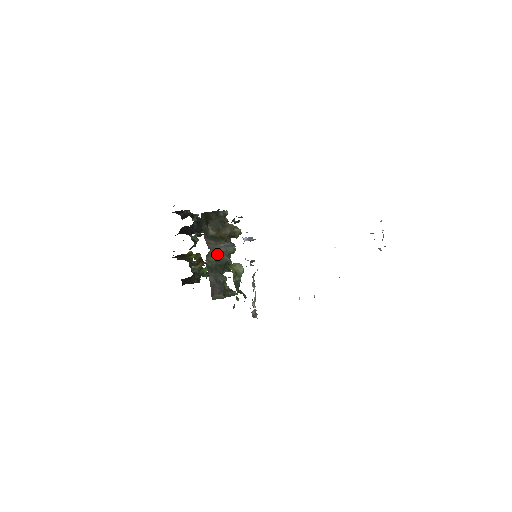
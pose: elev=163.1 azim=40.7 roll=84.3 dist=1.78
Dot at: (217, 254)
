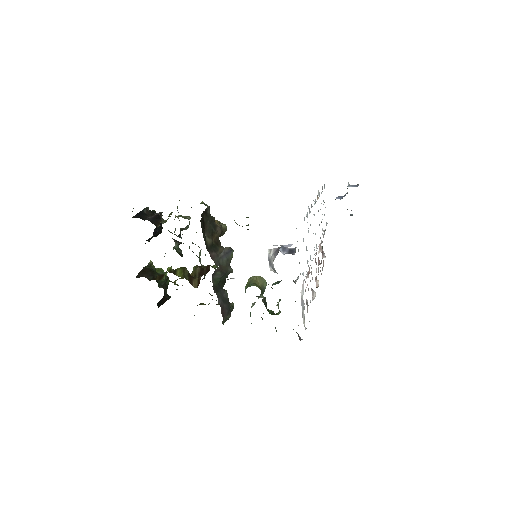
Dot at: (222, 268)
